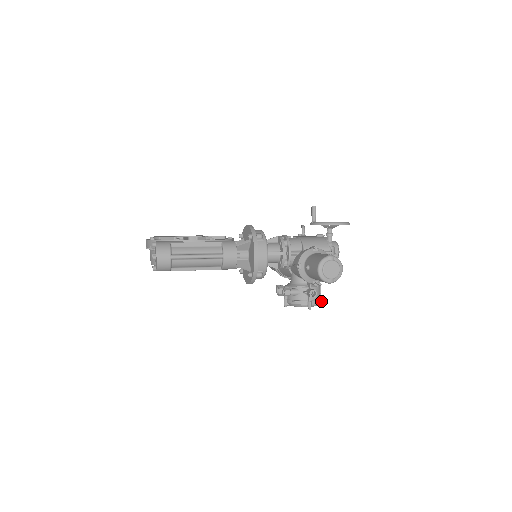
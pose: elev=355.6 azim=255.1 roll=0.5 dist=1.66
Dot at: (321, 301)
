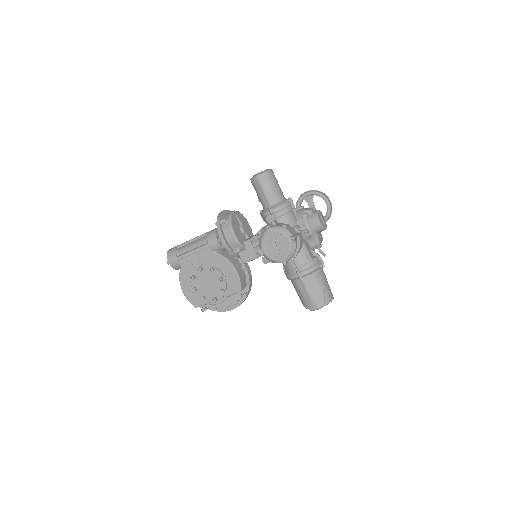
Dot at: (295, 237)
